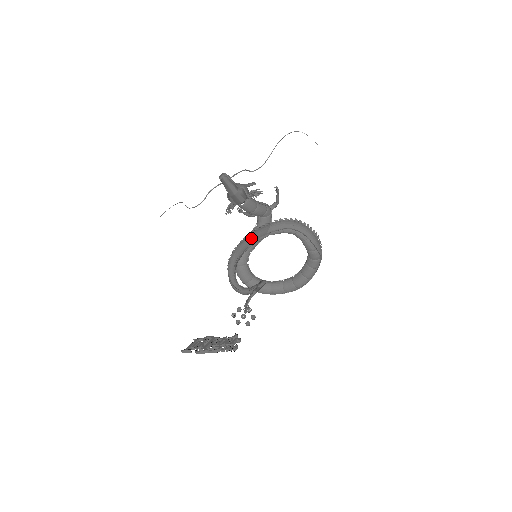
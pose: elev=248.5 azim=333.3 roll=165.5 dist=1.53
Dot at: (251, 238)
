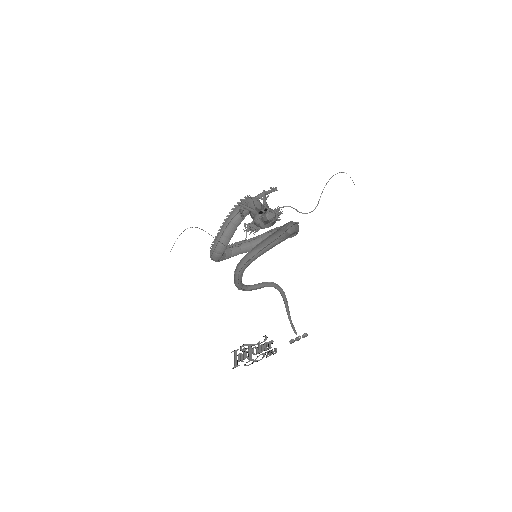
Dot at: (266, 251)
